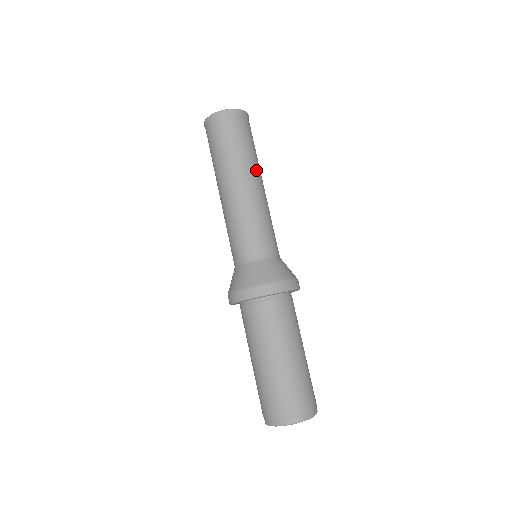
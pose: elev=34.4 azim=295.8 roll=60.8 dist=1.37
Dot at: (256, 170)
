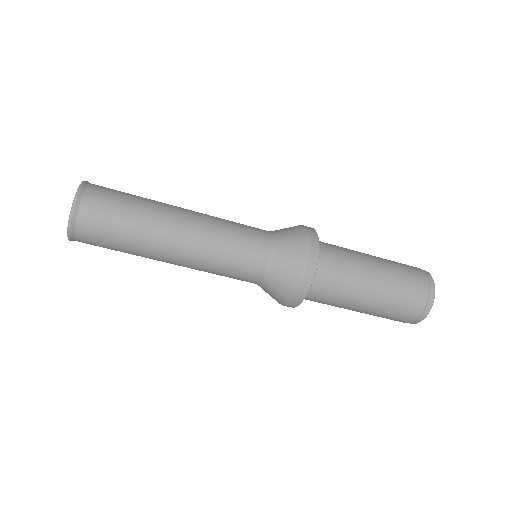
Dot at: (157, 240)
